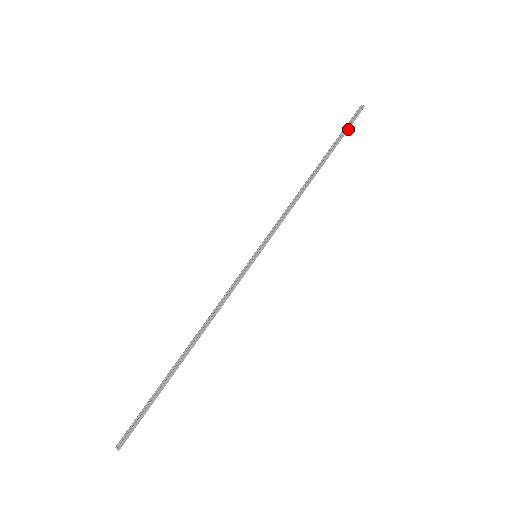
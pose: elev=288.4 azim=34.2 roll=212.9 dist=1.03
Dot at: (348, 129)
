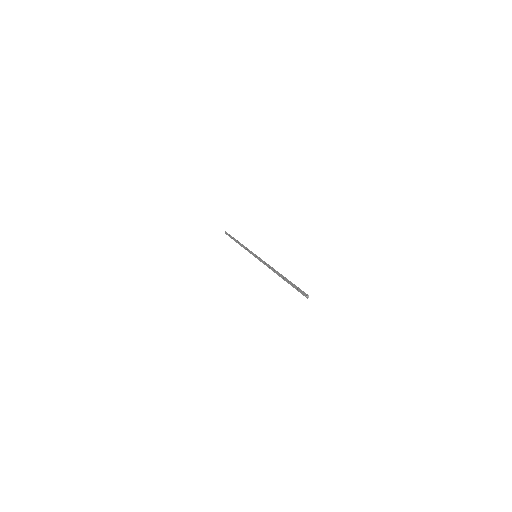
Dot at: (229, 236)
